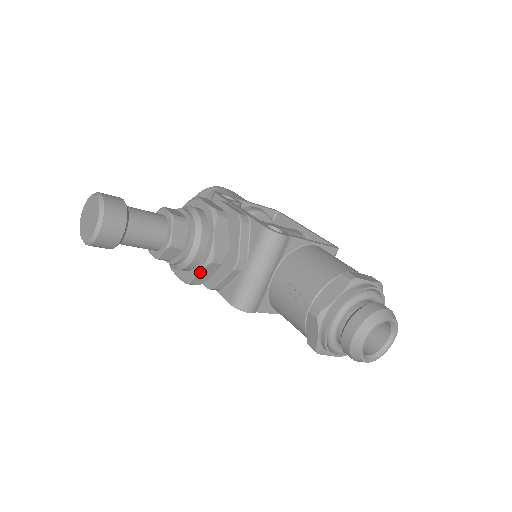
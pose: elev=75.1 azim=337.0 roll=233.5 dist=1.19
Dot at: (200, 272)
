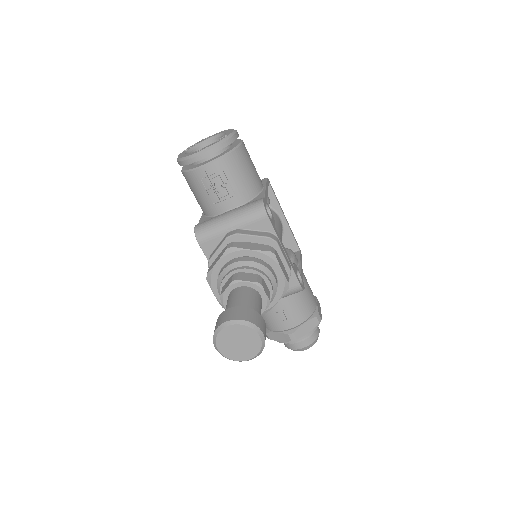
Dot at: occluded
